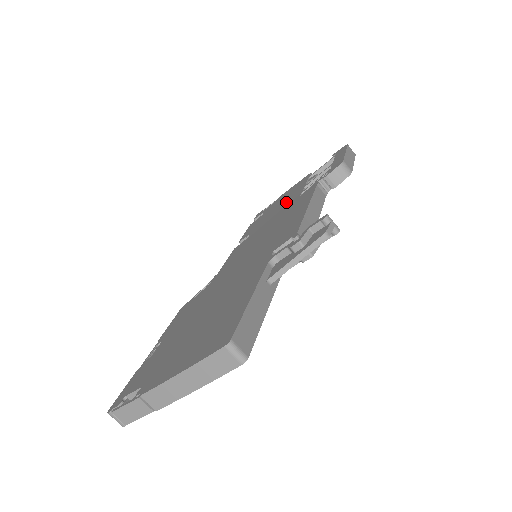
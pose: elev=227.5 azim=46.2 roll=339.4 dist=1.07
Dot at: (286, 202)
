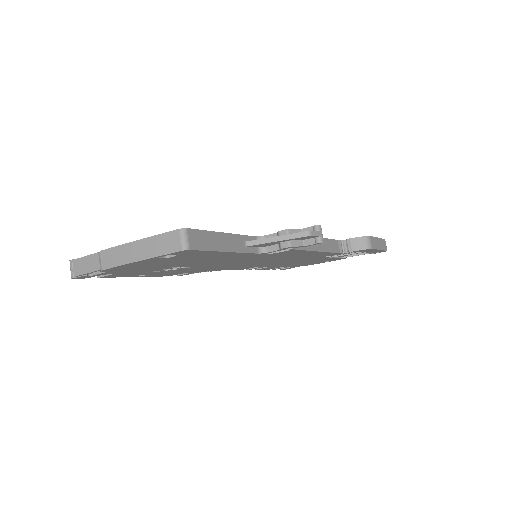
Dot at: occluded
